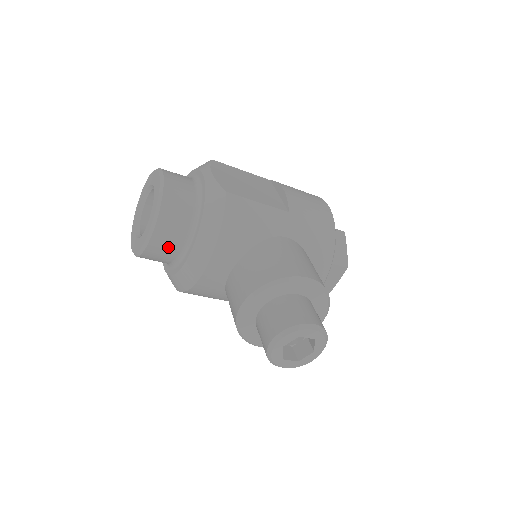
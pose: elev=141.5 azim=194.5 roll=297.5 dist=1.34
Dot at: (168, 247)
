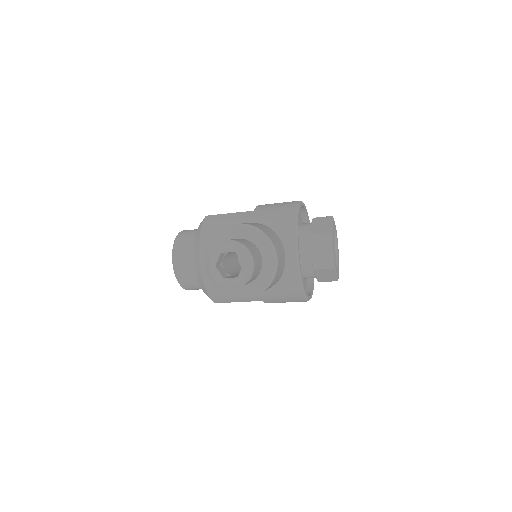
Dot at: (186, 266)
